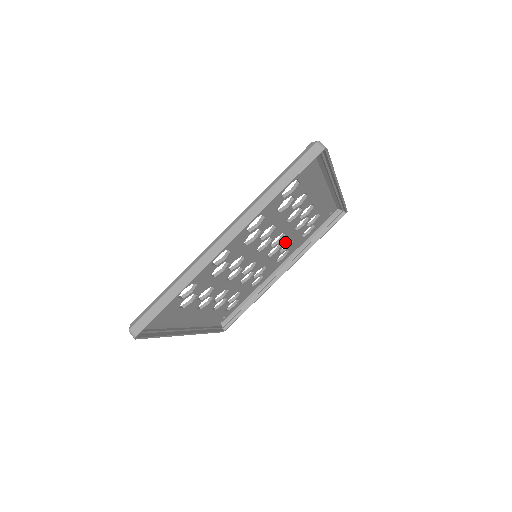
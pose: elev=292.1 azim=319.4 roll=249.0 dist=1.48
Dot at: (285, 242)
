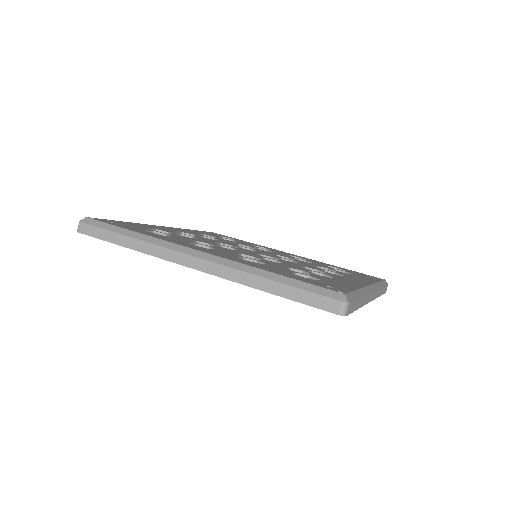
Dot at: occluded
